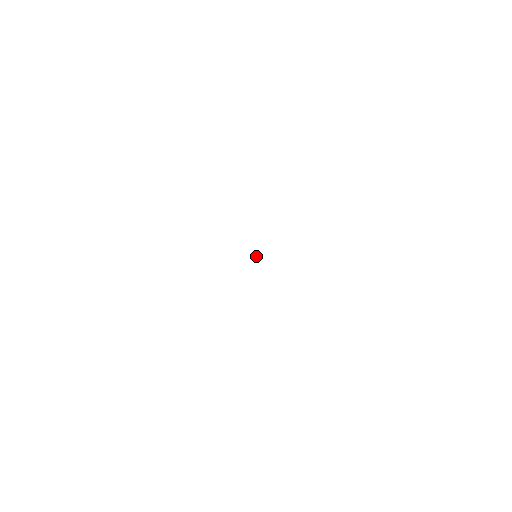
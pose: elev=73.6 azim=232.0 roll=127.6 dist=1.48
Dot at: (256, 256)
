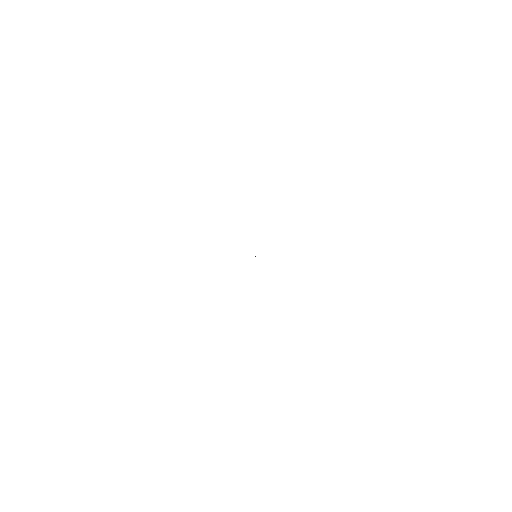
Dot at: occluded
